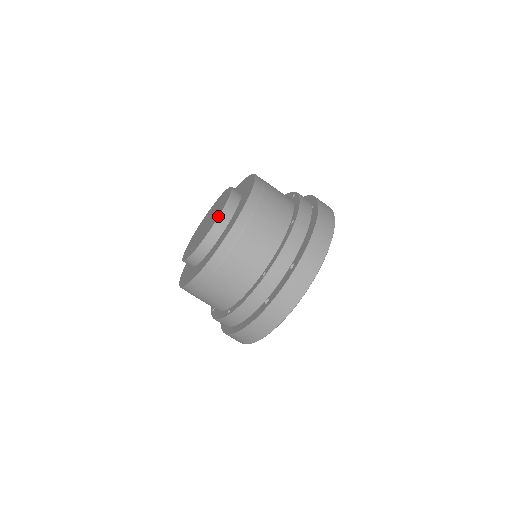
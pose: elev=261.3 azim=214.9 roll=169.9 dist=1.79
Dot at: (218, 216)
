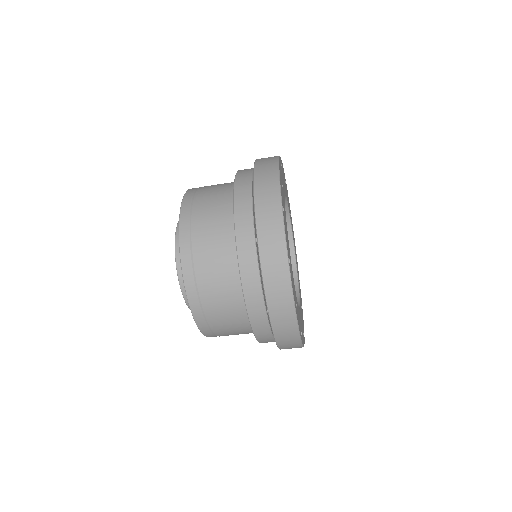
Dot at: occluded
